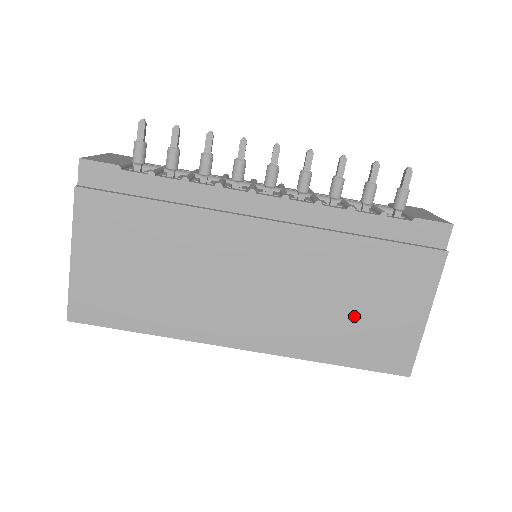
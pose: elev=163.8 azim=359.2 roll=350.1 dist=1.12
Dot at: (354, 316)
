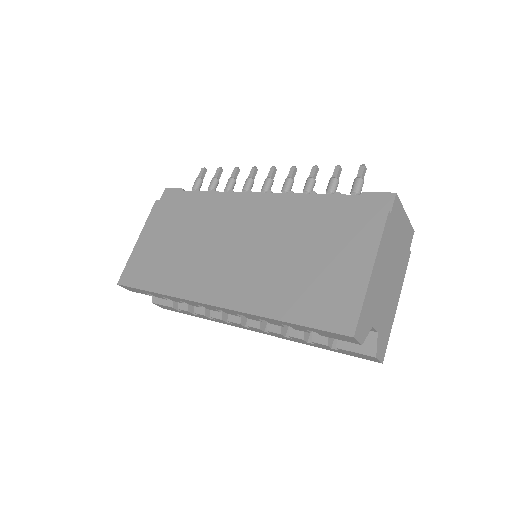
Dot at: (304, 273)
